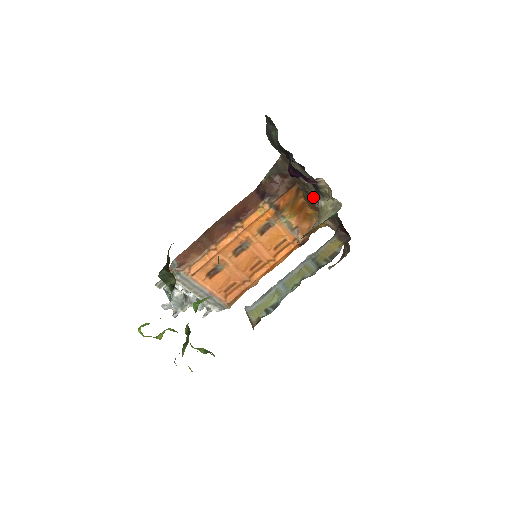
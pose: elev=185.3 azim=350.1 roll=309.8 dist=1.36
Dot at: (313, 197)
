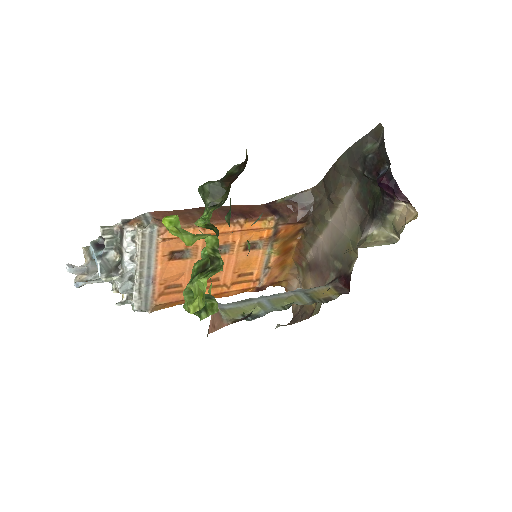
Dot at: (315, 243)
